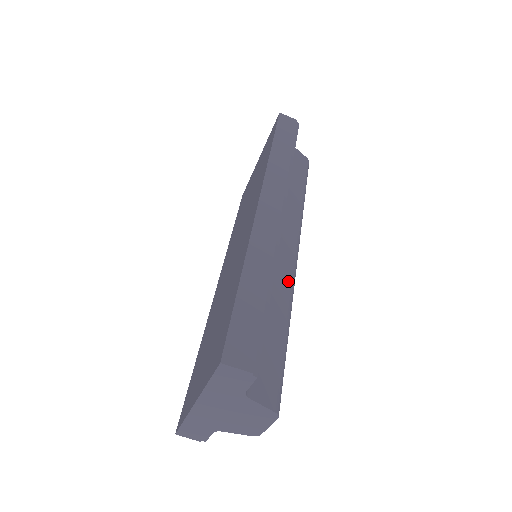
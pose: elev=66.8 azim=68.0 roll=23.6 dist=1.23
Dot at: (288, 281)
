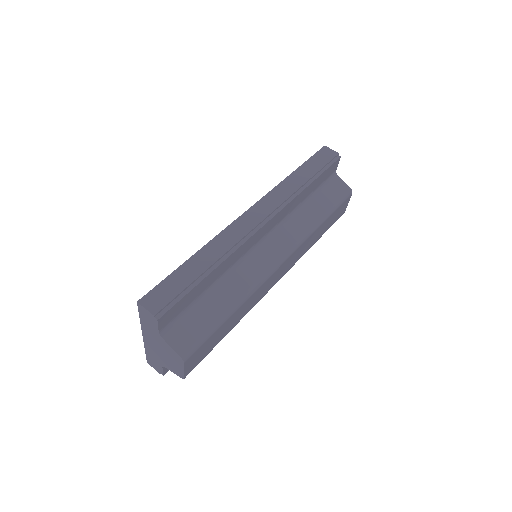
Dot at: (256, 277)
